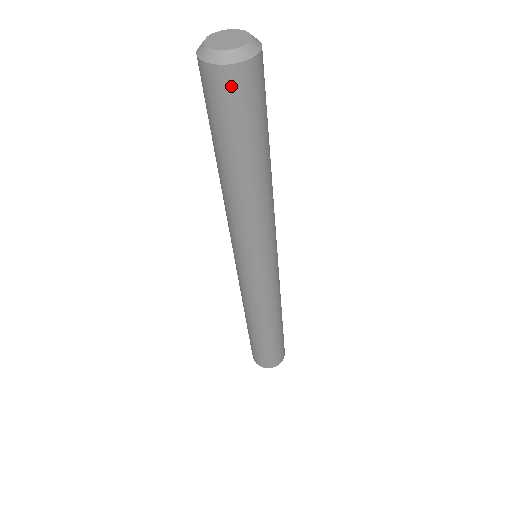
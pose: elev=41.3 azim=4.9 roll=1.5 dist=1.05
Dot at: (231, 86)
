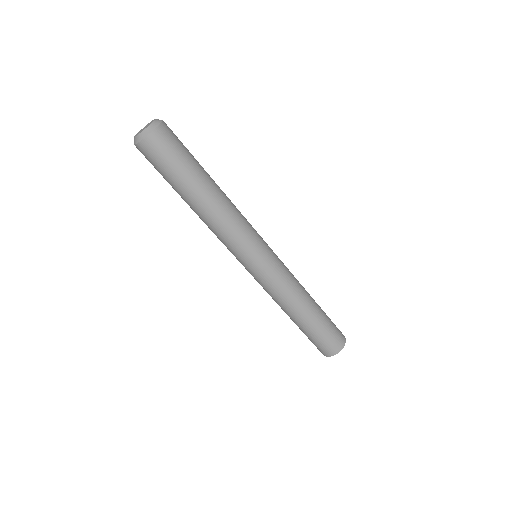
Dot at: (144, 155)
